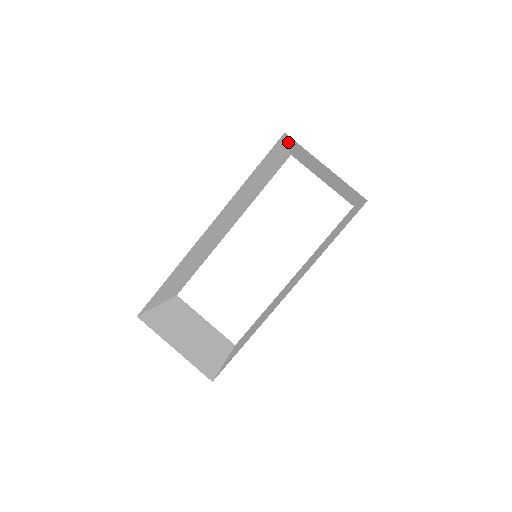
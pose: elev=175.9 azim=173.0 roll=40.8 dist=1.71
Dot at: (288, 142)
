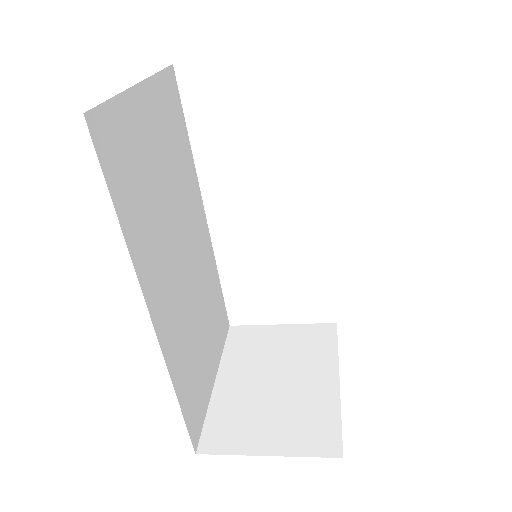
Dot at: (125, 91)
